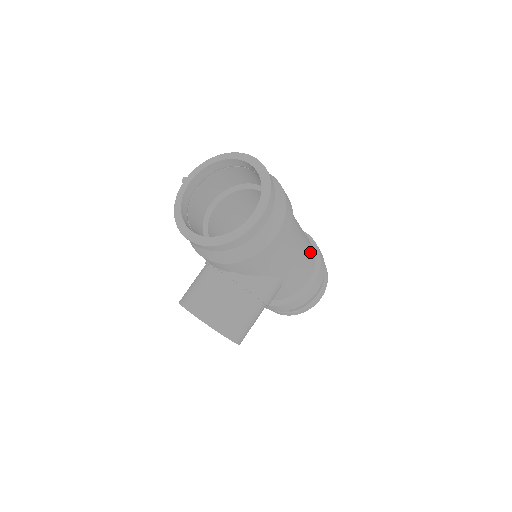
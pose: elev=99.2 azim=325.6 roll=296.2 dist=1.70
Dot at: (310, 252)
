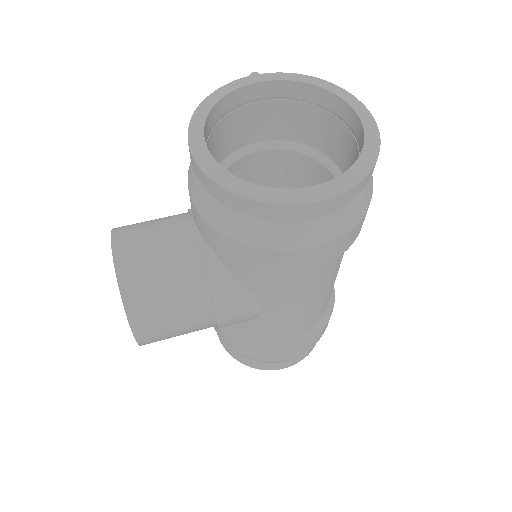
Dot at: (322, 307)
